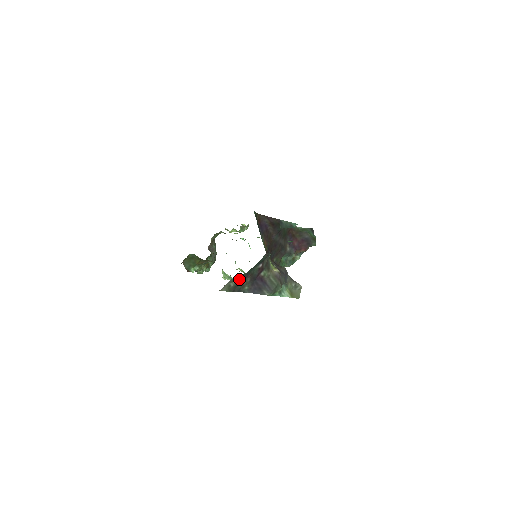
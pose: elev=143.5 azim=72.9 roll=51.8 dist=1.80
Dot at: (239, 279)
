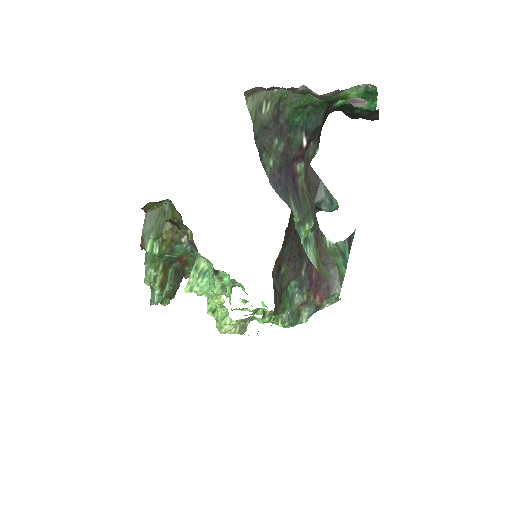
Dot at: (275, 117)
